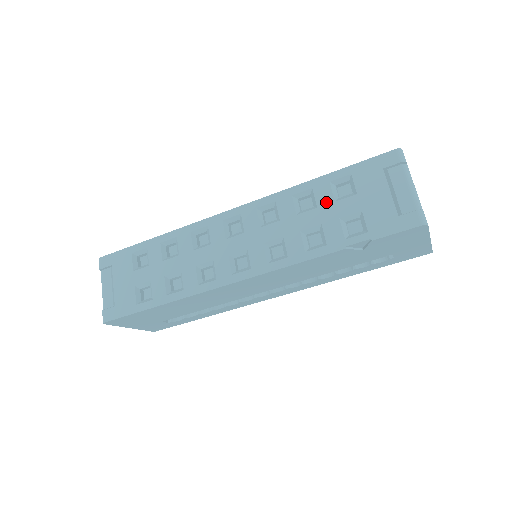
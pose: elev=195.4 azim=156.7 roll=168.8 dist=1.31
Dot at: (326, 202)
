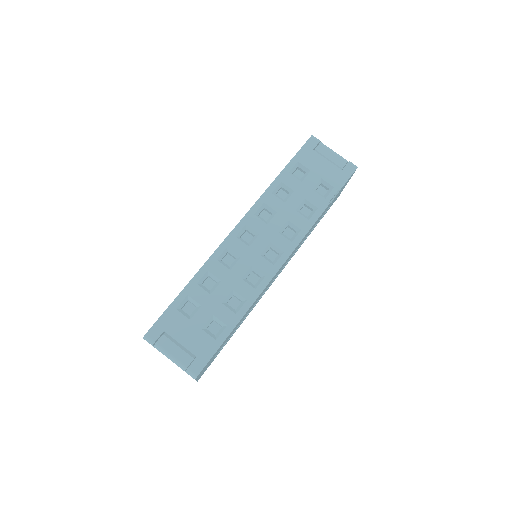
Dot at: (297, 185)
